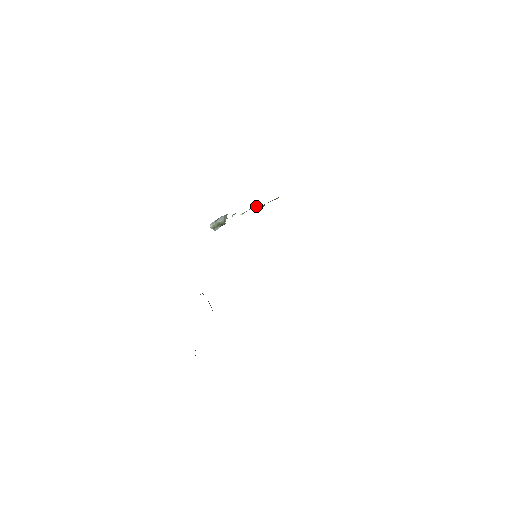
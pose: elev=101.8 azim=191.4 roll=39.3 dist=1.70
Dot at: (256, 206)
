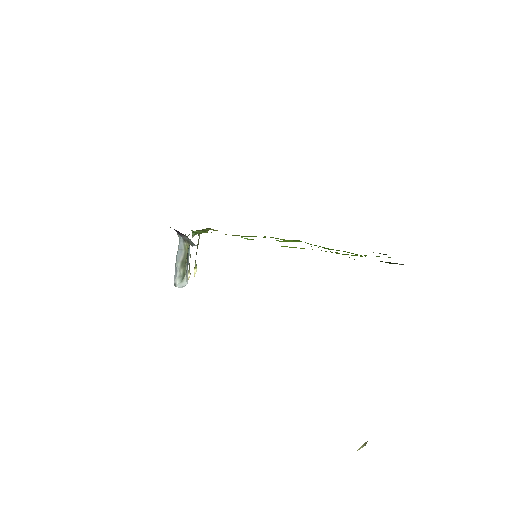
Dot at: occluded
